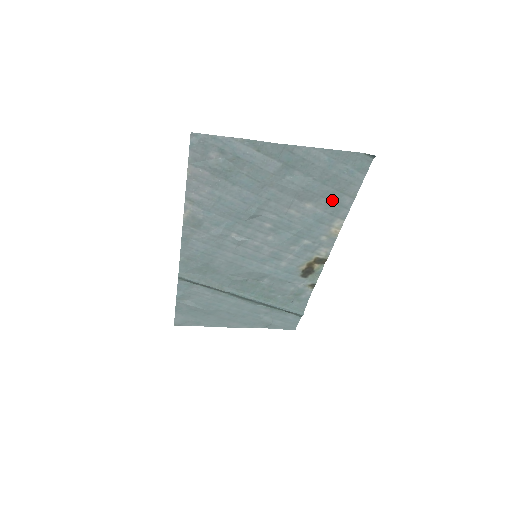
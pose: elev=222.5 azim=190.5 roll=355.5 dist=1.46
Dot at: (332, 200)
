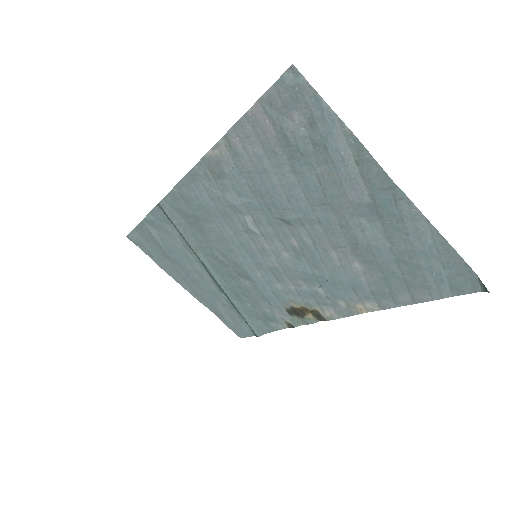
Dot at: (389, 283)
